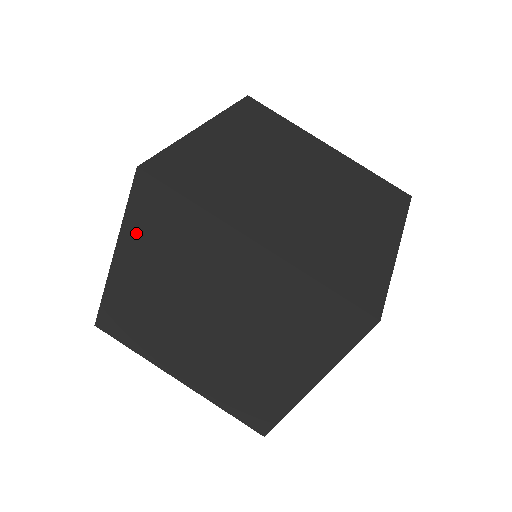
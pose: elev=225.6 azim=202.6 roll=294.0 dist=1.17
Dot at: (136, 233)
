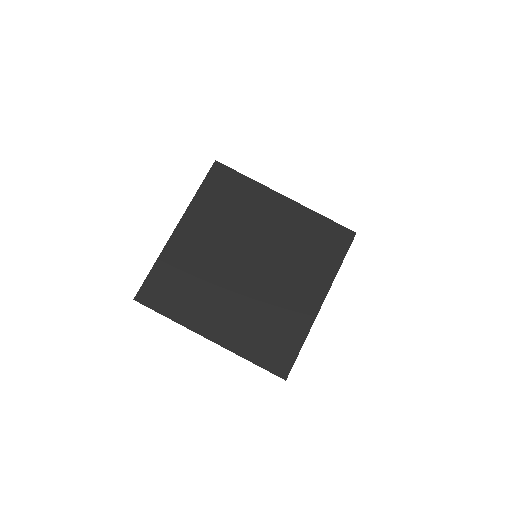
Dot at: (203, 202)
